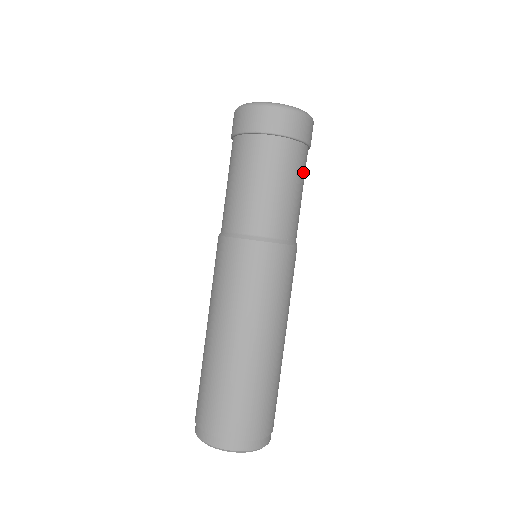
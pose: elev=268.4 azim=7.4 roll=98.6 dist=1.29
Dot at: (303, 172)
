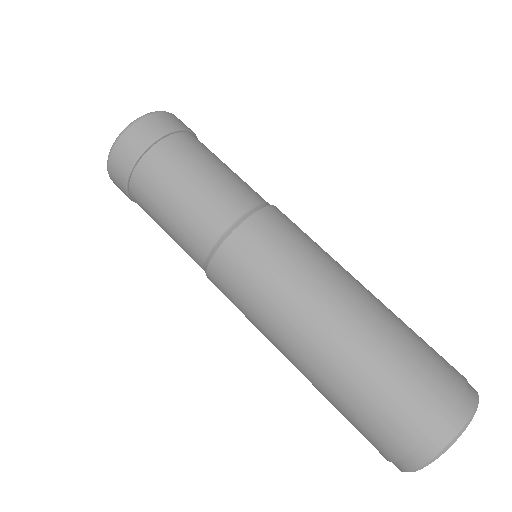
Dot at: (207, 151)
